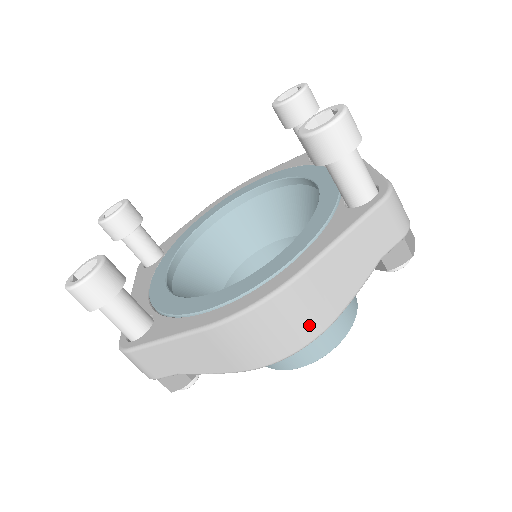
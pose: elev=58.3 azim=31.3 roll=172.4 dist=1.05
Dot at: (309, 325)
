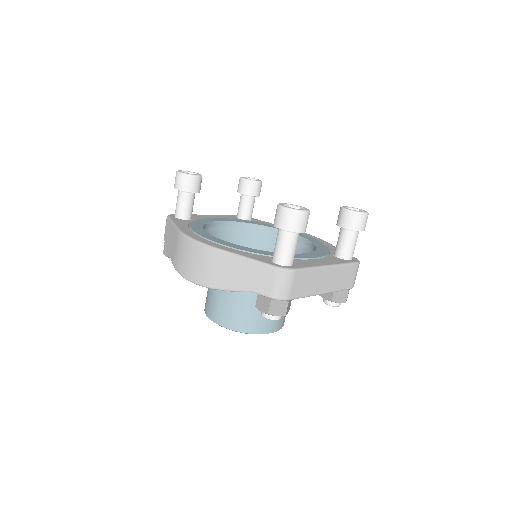
Dot at: (200, 274)
